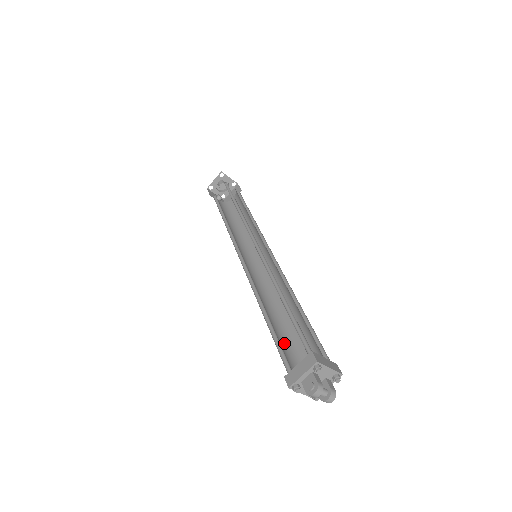
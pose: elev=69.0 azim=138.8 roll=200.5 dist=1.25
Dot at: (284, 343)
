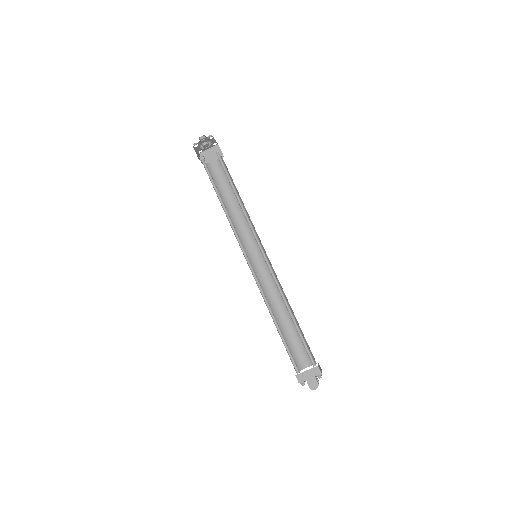
Dot at: occluded
